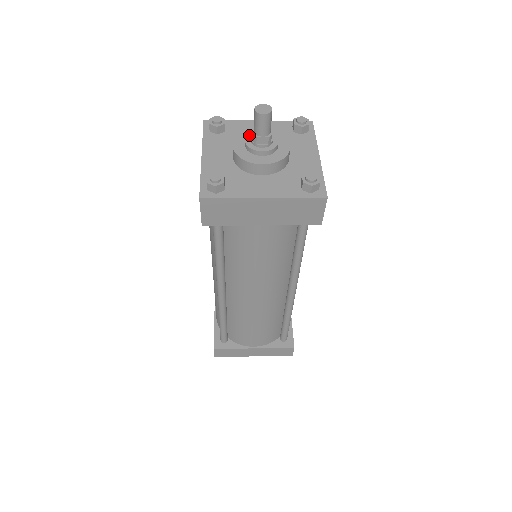
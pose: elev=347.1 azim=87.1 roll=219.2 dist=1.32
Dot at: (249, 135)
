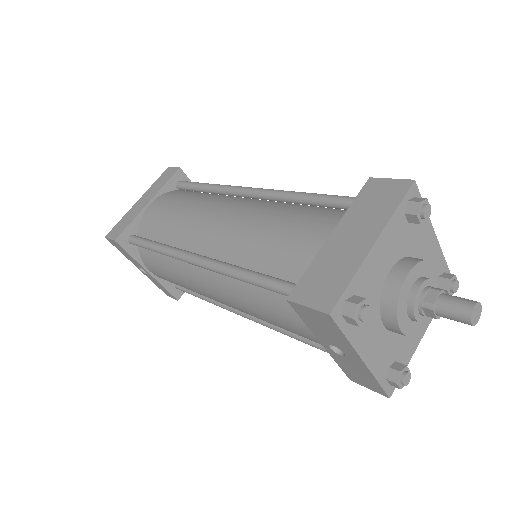
Dot at: (415, 308)
